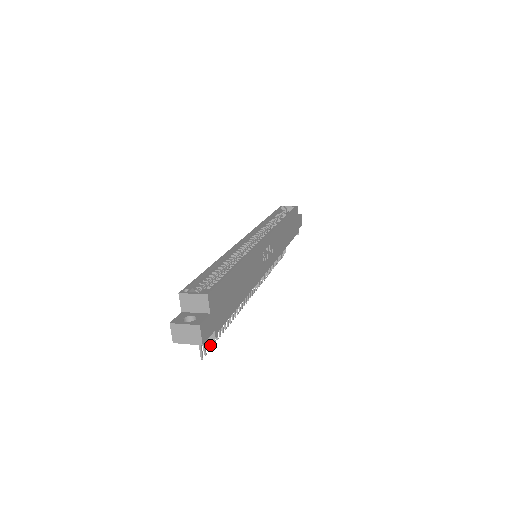
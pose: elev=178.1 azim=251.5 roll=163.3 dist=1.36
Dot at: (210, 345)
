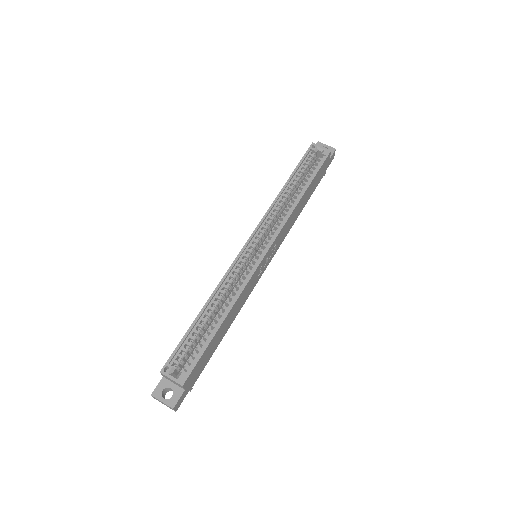
Dot at: occluded
